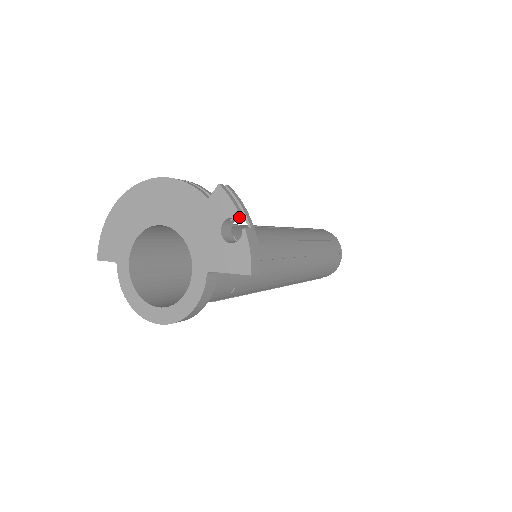
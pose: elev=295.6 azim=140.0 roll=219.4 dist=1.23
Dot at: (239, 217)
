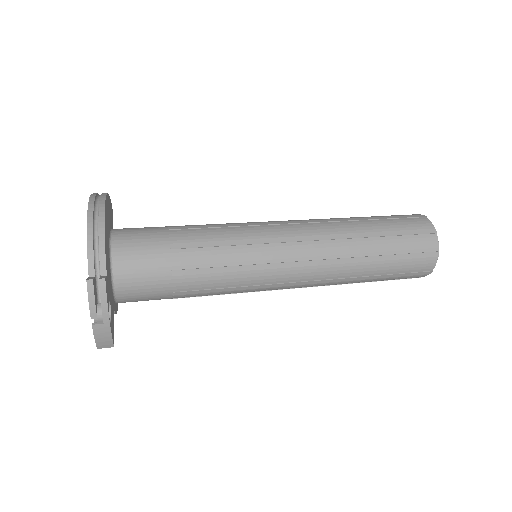
Dot at: (90, 315)
